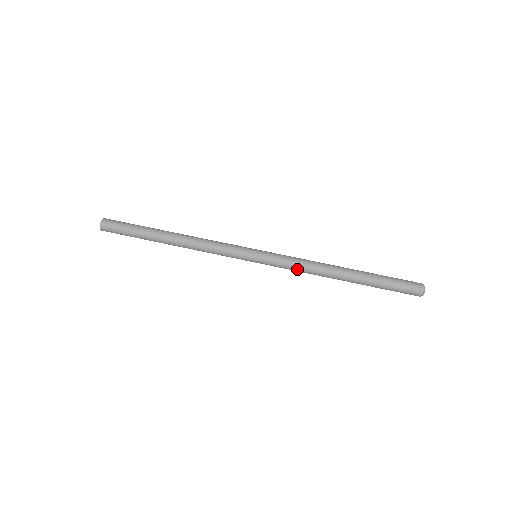
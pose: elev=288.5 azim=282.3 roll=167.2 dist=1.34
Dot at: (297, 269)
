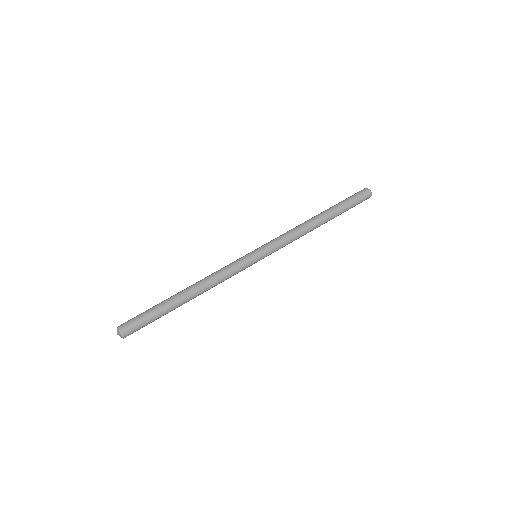
Dot at: (290, 241)
